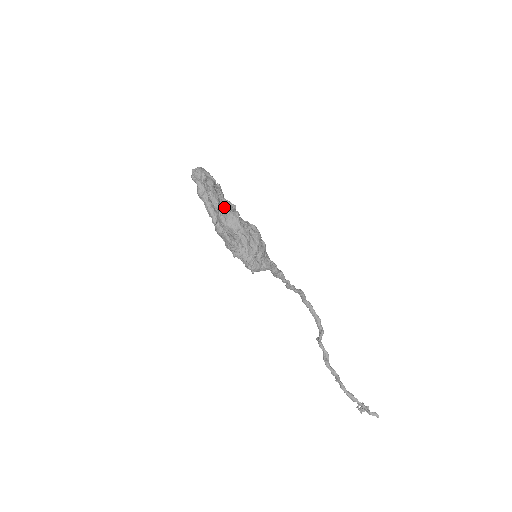
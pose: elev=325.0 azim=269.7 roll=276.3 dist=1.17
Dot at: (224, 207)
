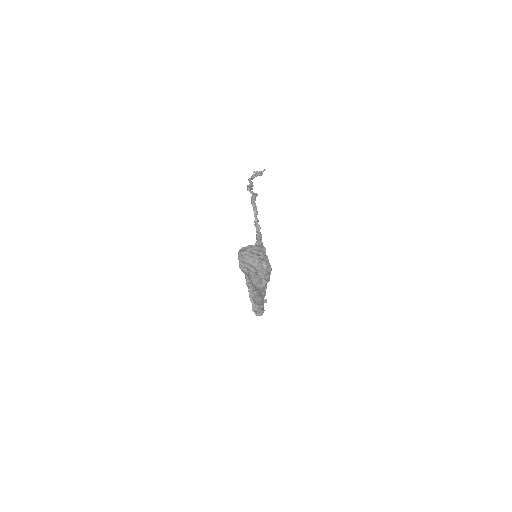
Dot at: (261, 290)
